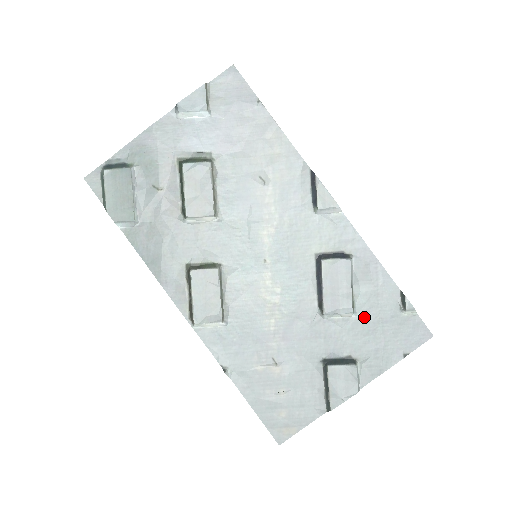
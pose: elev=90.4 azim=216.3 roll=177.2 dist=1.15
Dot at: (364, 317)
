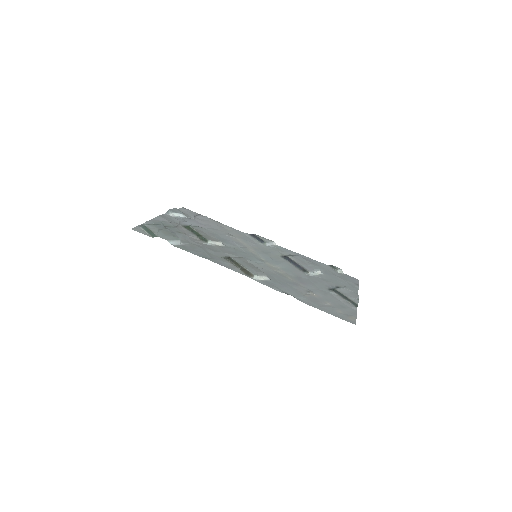
Dot at: (326, 274)
